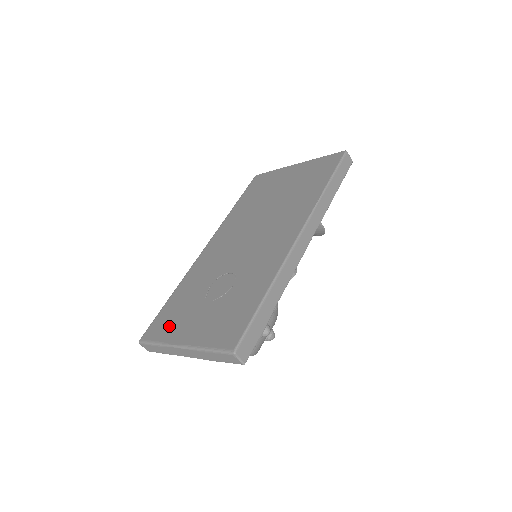
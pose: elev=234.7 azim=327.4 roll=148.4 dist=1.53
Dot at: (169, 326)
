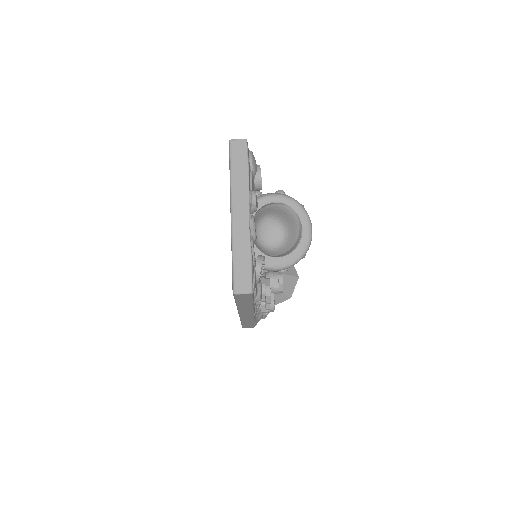
Dot at: occluded
